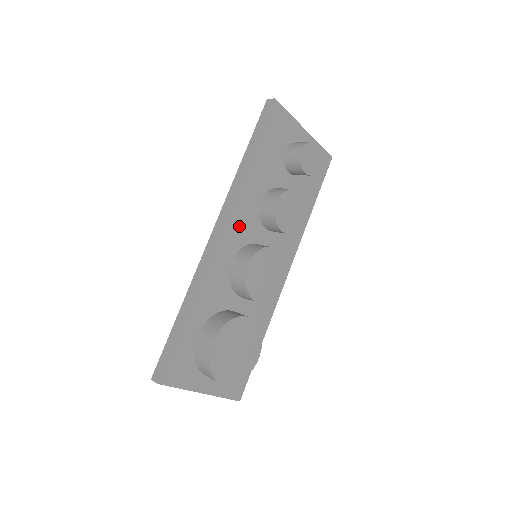
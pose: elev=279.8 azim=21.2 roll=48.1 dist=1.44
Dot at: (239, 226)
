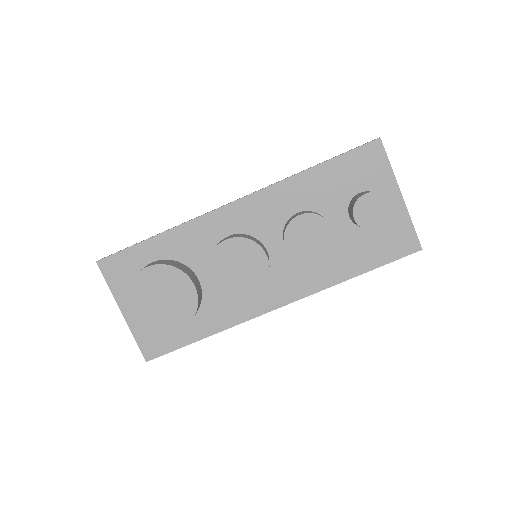
Dot at: (257, 214)
